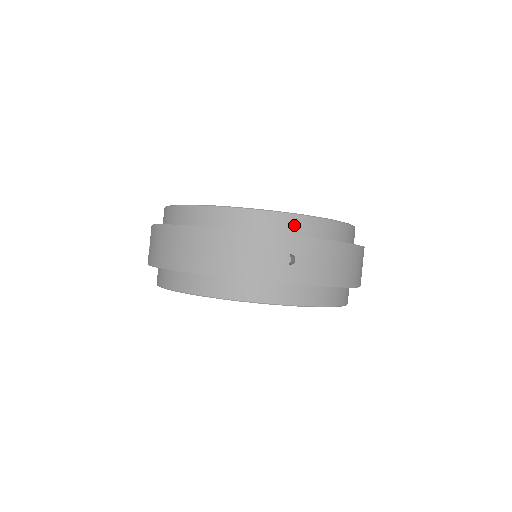
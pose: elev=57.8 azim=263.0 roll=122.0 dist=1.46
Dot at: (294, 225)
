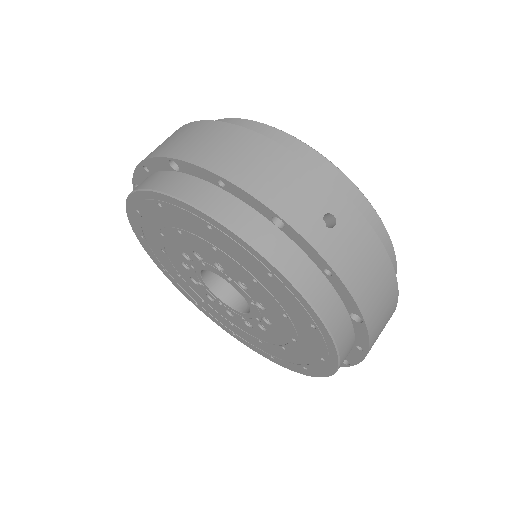
Dot at: (350, 197)
